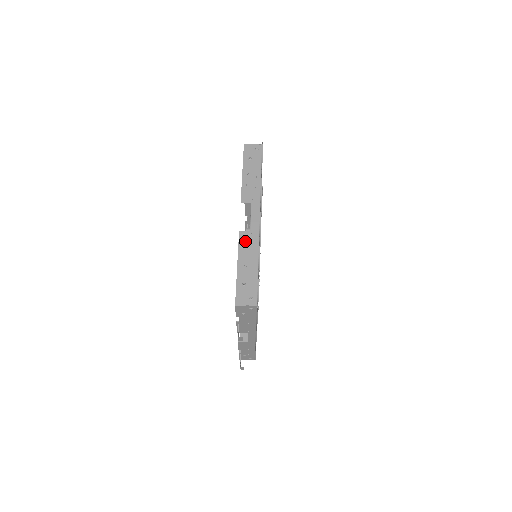
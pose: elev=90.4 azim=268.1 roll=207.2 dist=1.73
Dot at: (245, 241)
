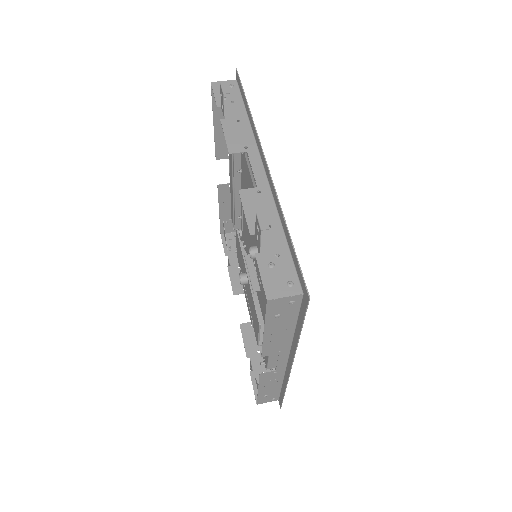
Dot at: (222, 149)
